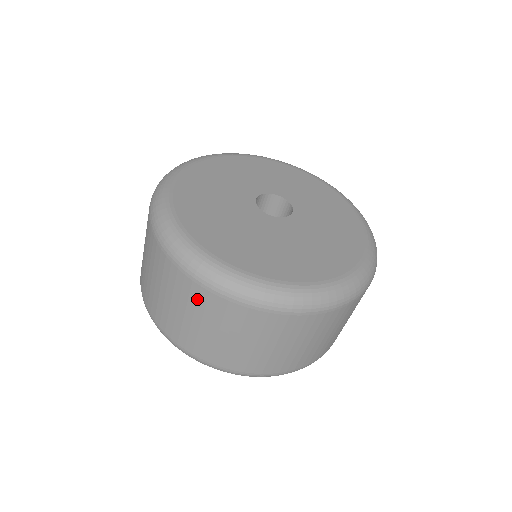
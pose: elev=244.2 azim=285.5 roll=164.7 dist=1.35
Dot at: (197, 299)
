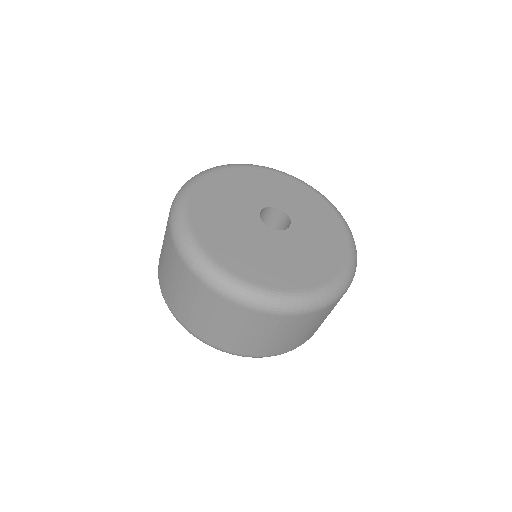
Dot at: (186, 280)
